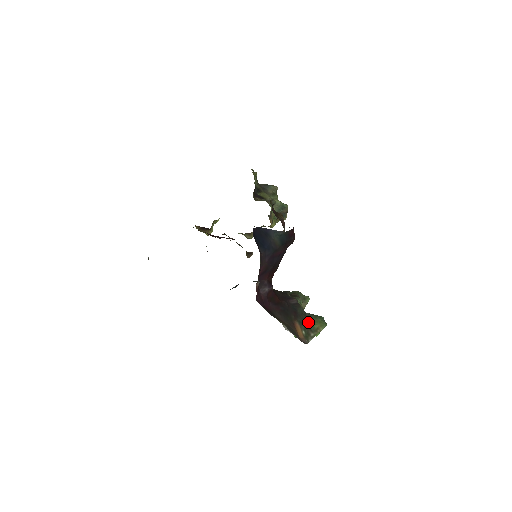
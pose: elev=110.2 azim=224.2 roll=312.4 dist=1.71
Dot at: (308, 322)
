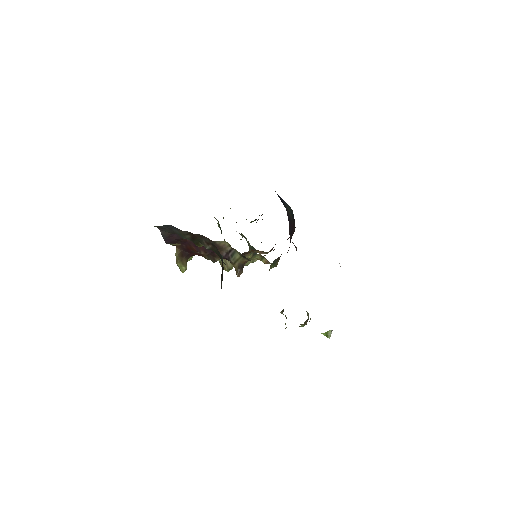
Dot at: occluded
